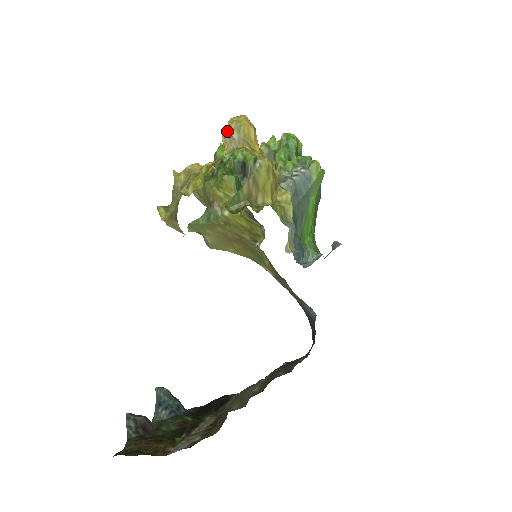
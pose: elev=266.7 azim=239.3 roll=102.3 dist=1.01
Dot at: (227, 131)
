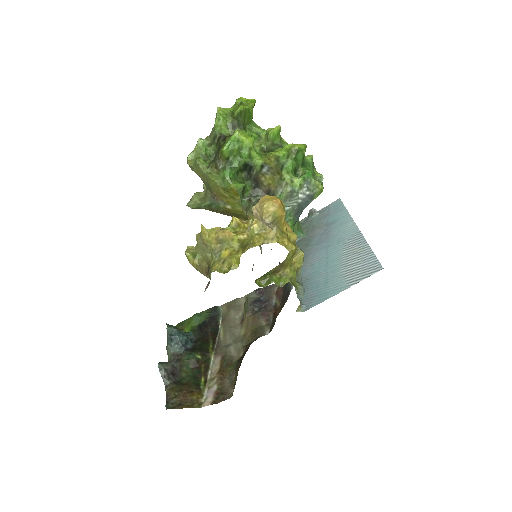
Dot at: (261, 216)
